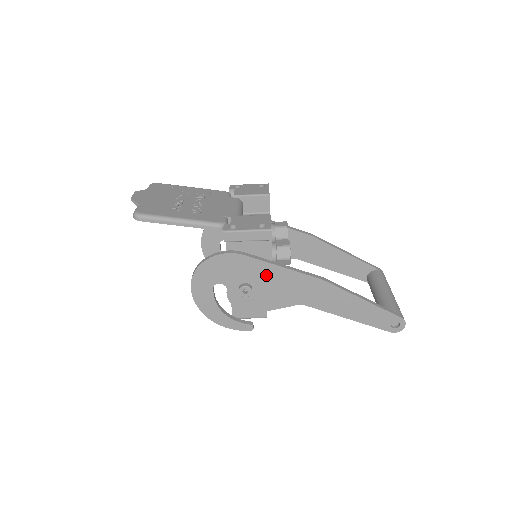
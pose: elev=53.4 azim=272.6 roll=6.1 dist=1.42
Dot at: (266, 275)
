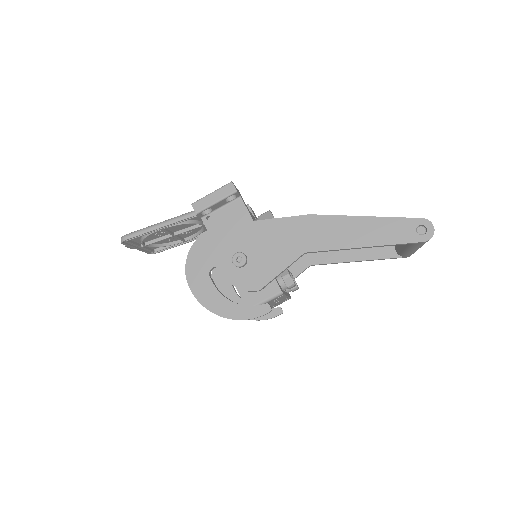
Dot at: (253, 236)
